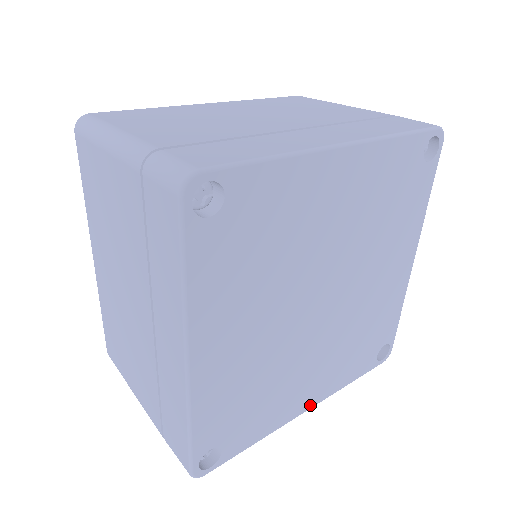
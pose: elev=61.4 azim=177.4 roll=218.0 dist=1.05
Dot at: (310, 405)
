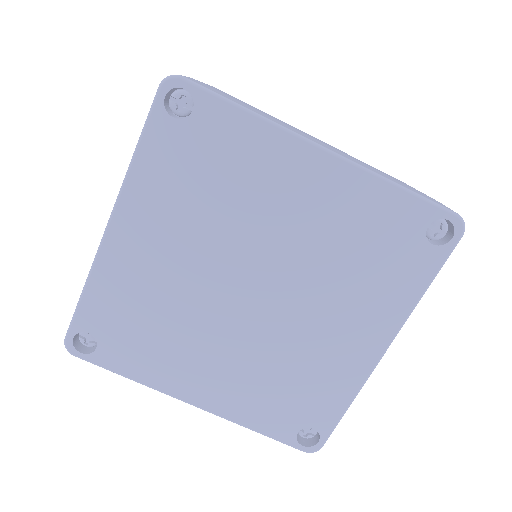
Dot at: (197, 402)
